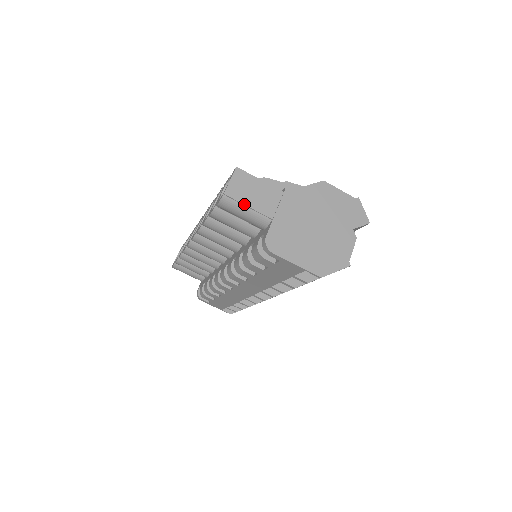
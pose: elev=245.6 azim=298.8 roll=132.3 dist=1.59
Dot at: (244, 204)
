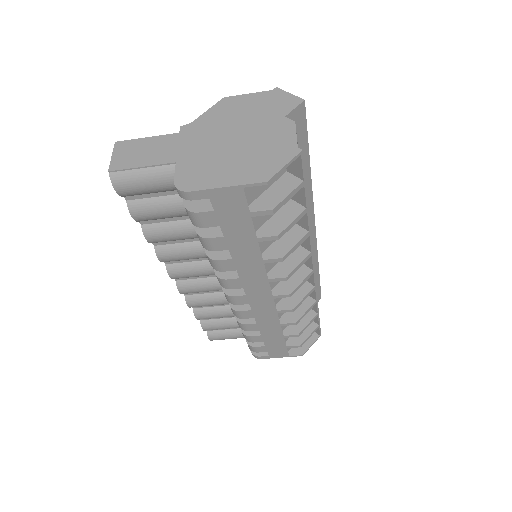
Dot at: (136, 167)
